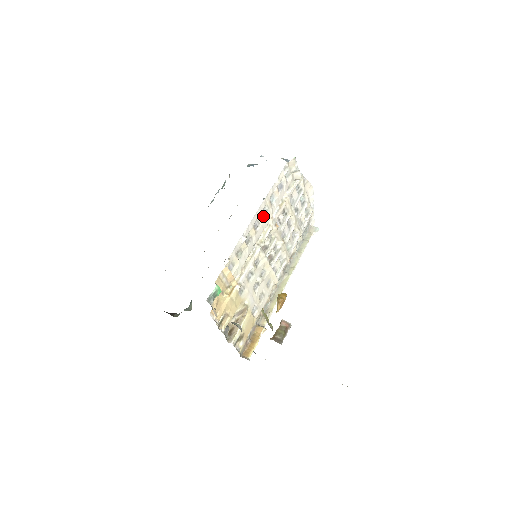
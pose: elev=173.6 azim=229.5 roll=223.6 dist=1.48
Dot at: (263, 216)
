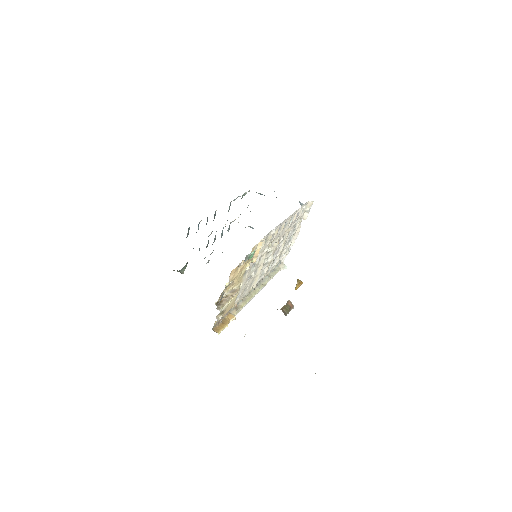
Dot at: (284, 226)
